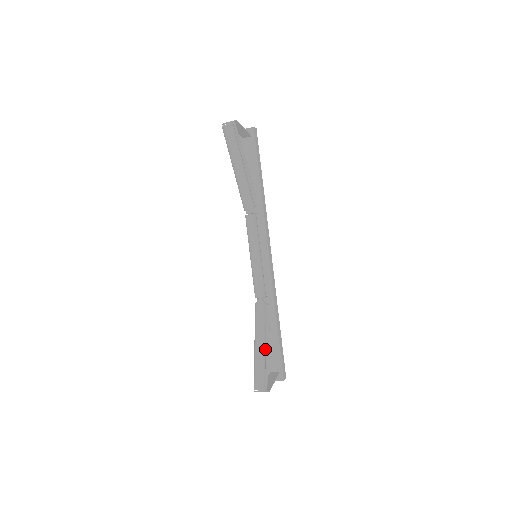
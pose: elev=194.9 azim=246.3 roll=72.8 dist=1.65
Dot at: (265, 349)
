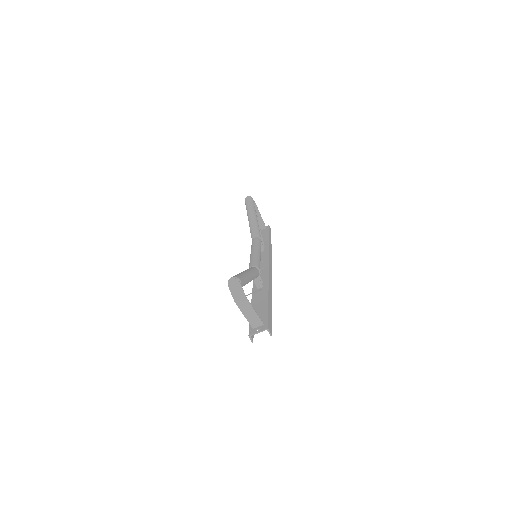
Dot at: (250, 276)
